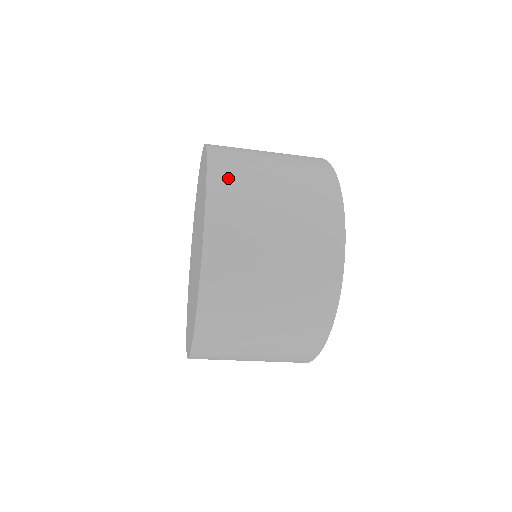
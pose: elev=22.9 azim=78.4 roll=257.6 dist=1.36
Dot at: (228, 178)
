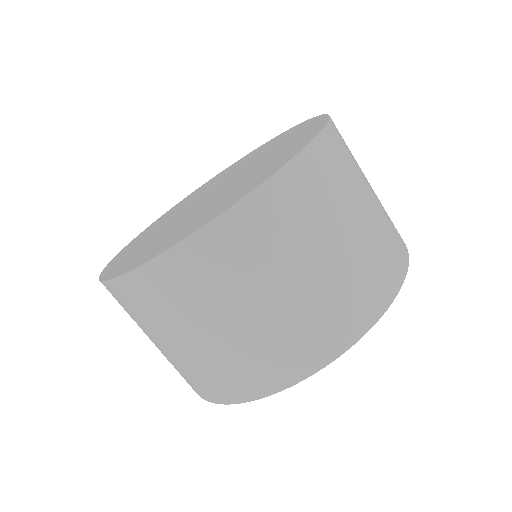
Dot at: (319, 173)
